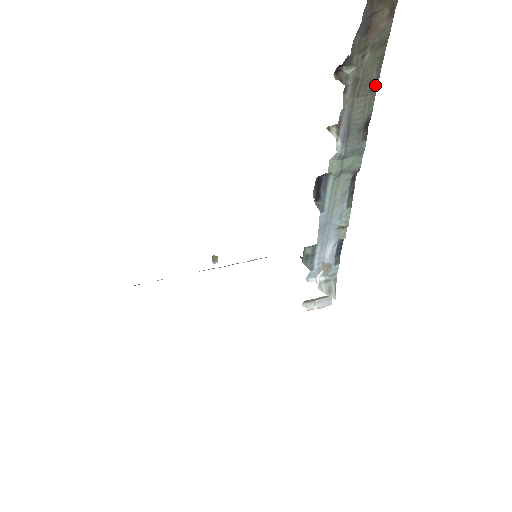
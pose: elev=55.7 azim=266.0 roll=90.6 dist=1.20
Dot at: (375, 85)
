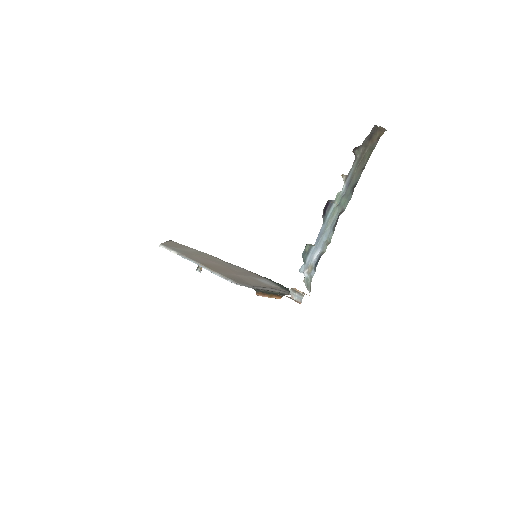
Dot at: (364, 168)
